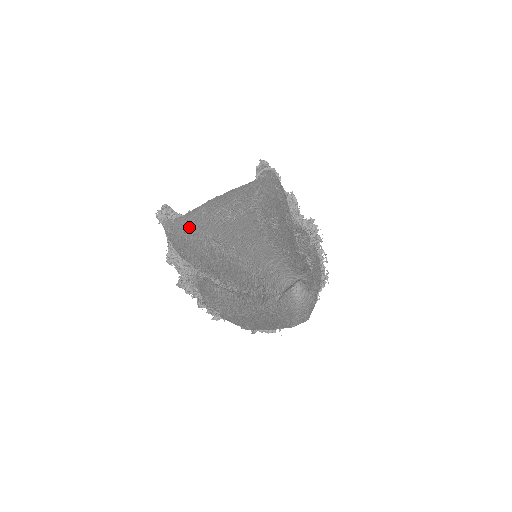
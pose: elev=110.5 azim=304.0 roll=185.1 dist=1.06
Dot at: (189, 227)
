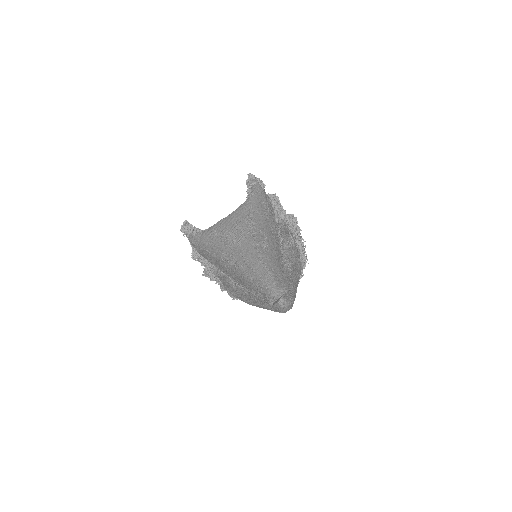
Dot at: (208, 244)
